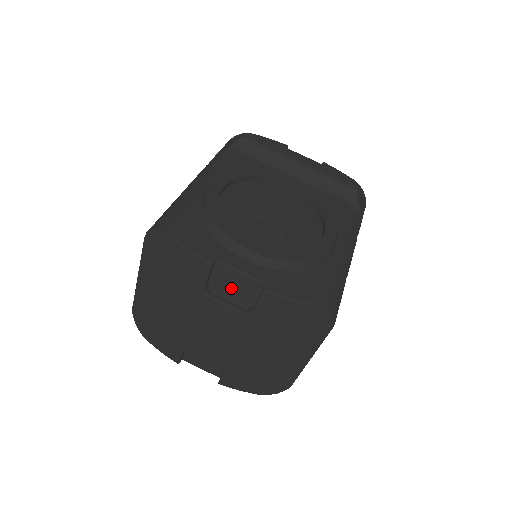
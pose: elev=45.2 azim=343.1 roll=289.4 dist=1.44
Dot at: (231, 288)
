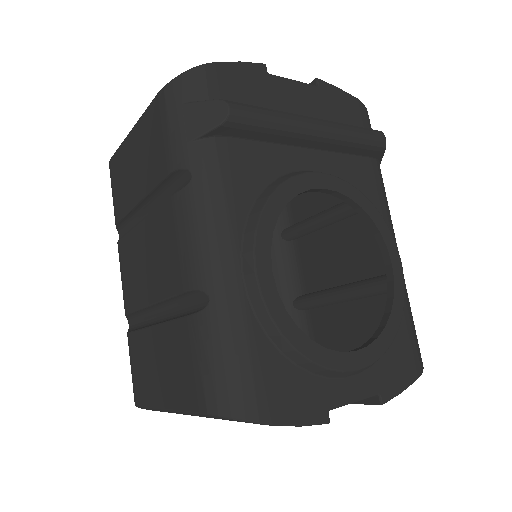
Dot at: occluded
